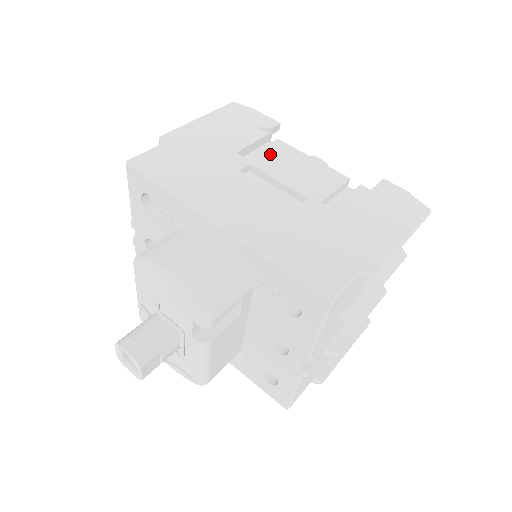
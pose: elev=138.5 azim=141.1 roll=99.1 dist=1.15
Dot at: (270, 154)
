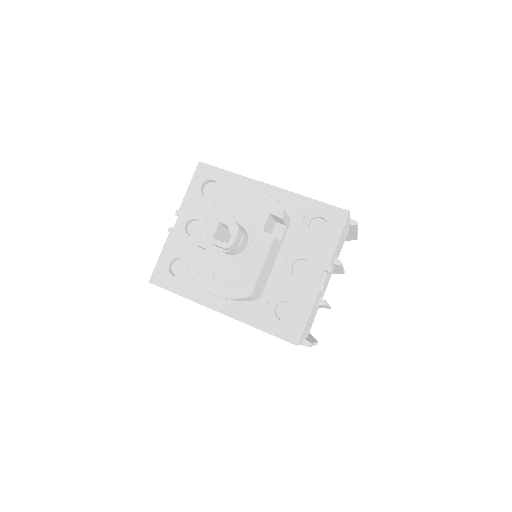
Dot at: occluded
